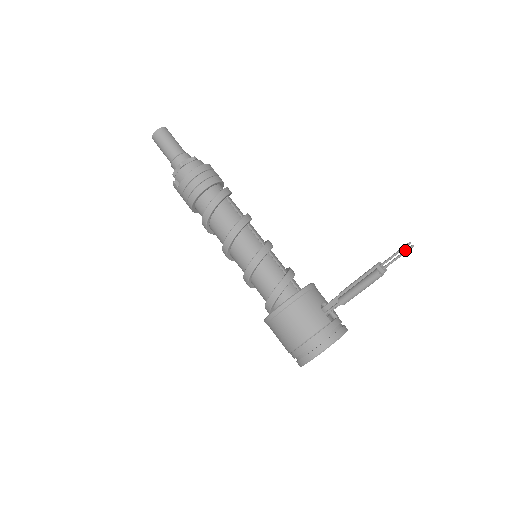
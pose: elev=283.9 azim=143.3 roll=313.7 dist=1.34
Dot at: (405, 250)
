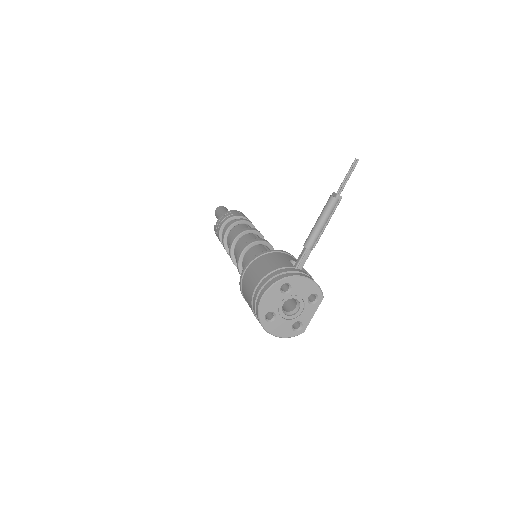
Dot at: (352, 167)
